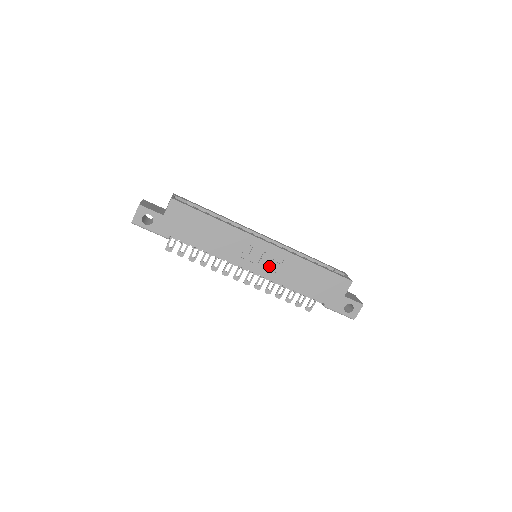
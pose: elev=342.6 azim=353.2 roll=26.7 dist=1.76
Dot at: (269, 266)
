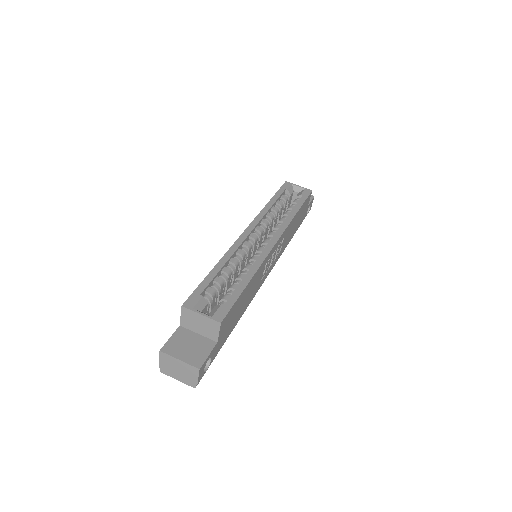
Dot at: (276, 254)
